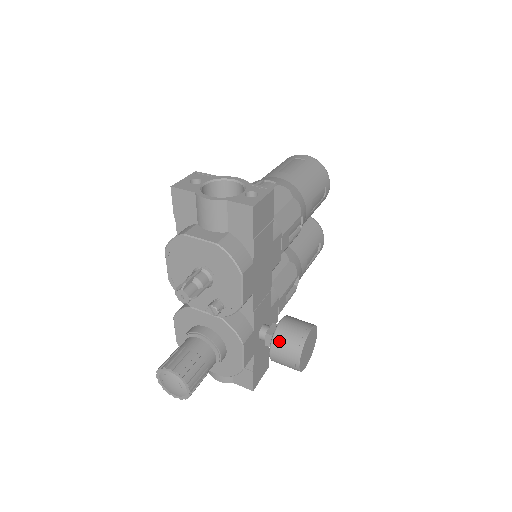
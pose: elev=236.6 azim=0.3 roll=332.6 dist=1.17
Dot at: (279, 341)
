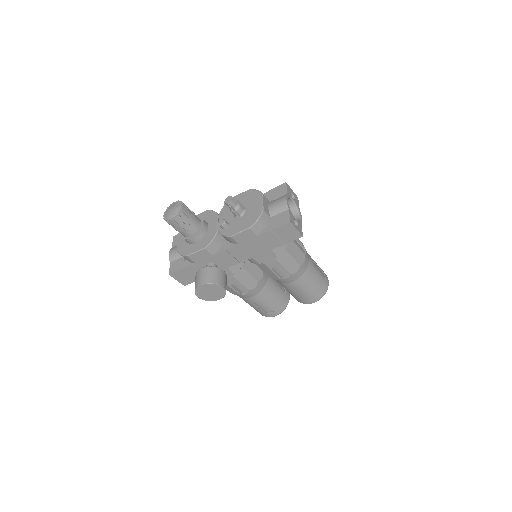
Dot at: (212, 270)
